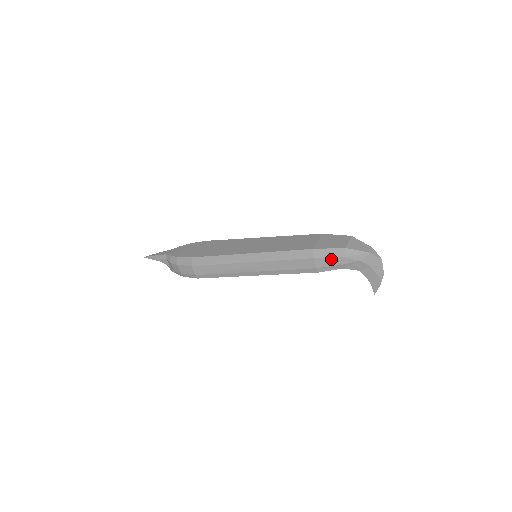
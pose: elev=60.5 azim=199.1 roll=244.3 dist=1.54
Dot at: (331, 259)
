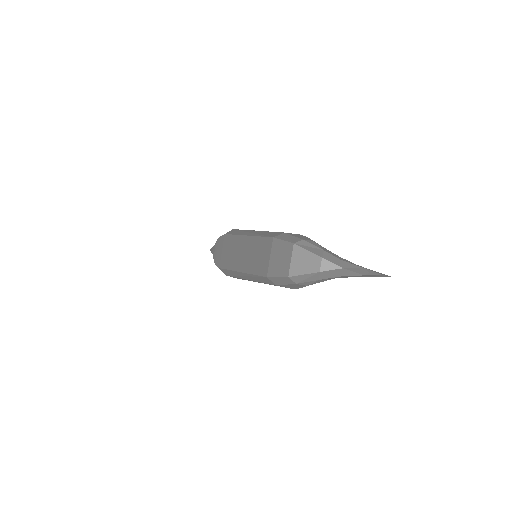
Dot at: (290, 285)
